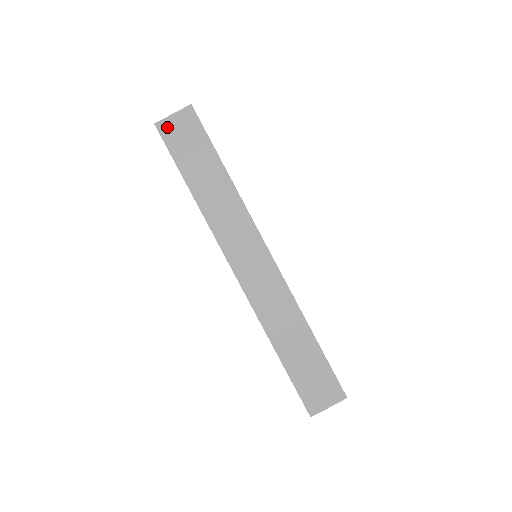
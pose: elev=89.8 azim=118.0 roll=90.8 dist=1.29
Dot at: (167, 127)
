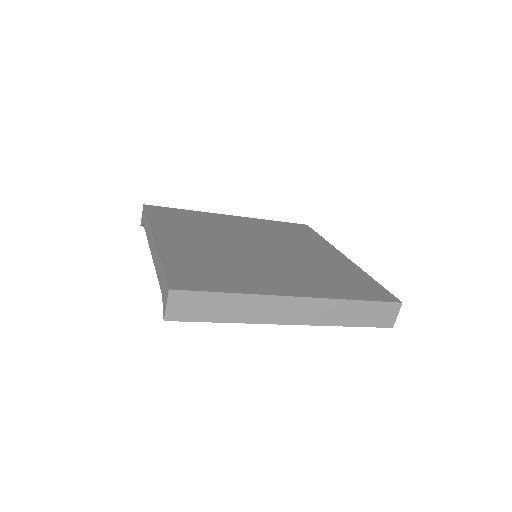
Dot at: (172, 314)
